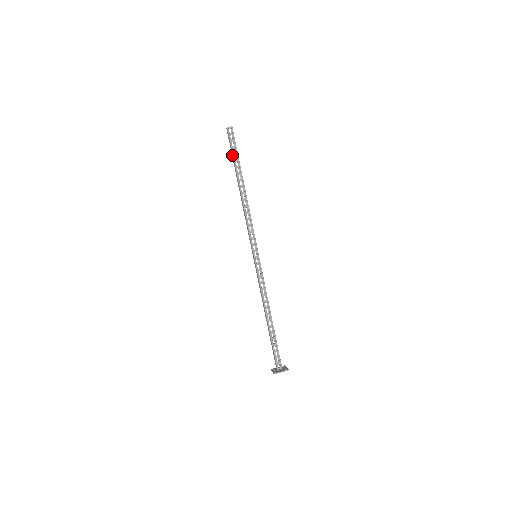
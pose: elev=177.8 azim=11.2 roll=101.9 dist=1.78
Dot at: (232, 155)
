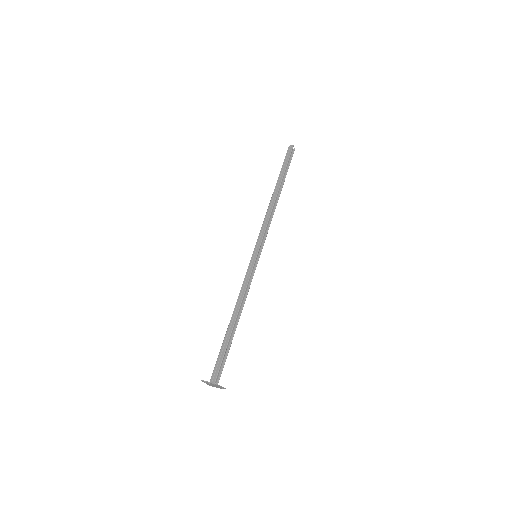
Dot at: (284, 166)
